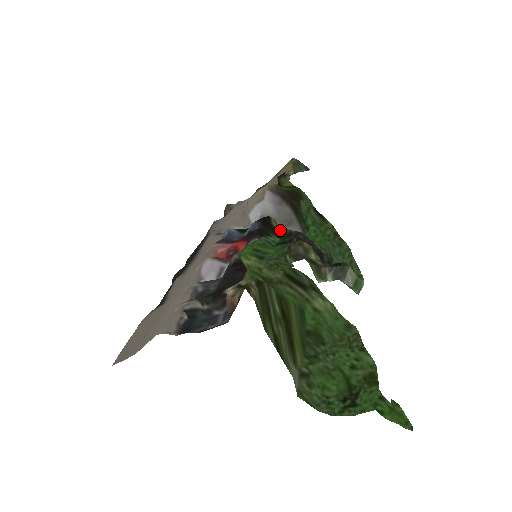
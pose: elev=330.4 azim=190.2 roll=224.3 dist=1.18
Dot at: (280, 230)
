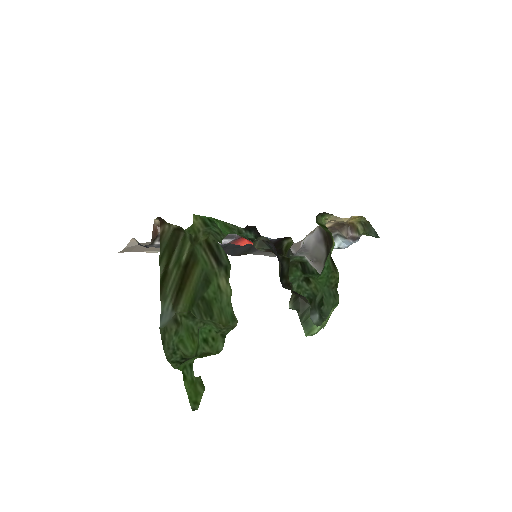
Dot at: (300, 257)
